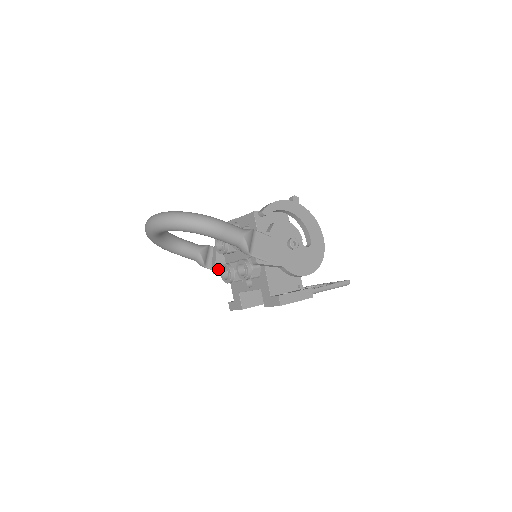
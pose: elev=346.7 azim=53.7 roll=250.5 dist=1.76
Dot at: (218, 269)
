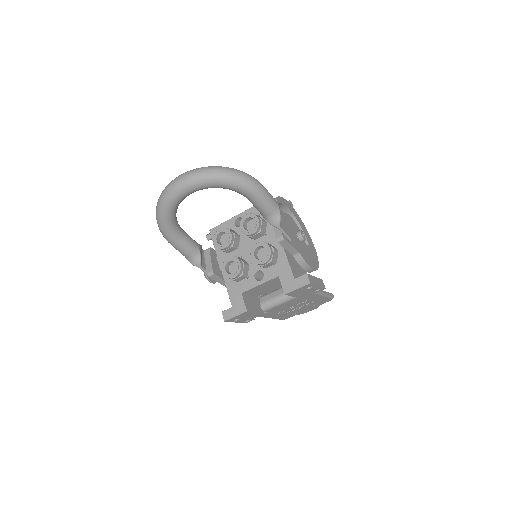
Dot at: (214, 270)
